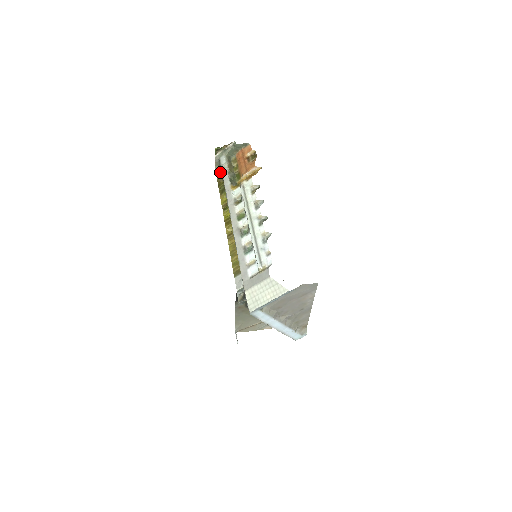
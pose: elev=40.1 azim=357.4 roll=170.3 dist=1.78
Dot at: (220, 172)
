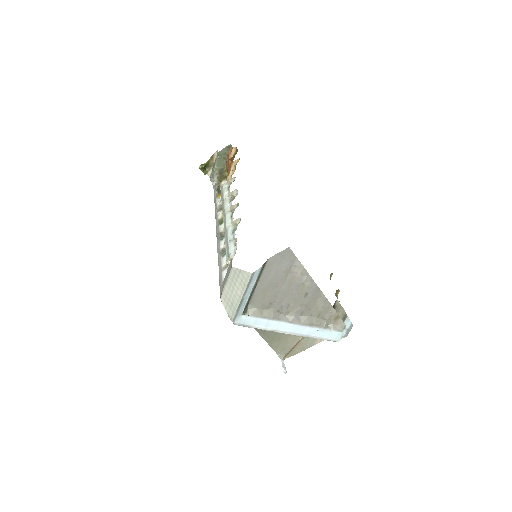
Dot at: occluded
